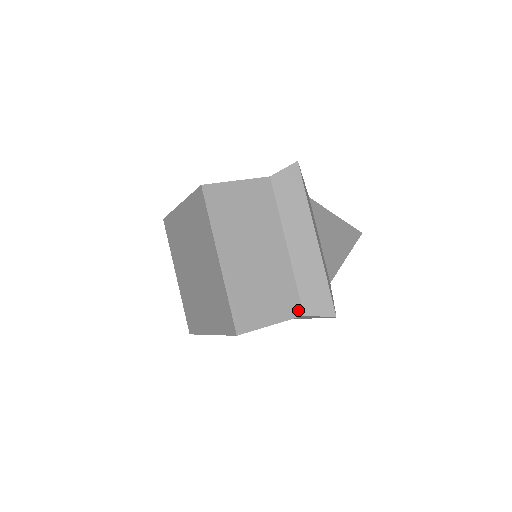
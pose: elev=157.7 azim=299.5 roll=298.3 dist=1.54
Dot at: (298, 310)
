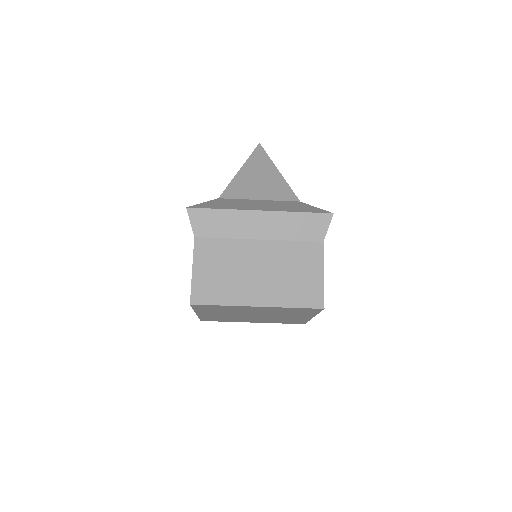
Dot at: occluded
